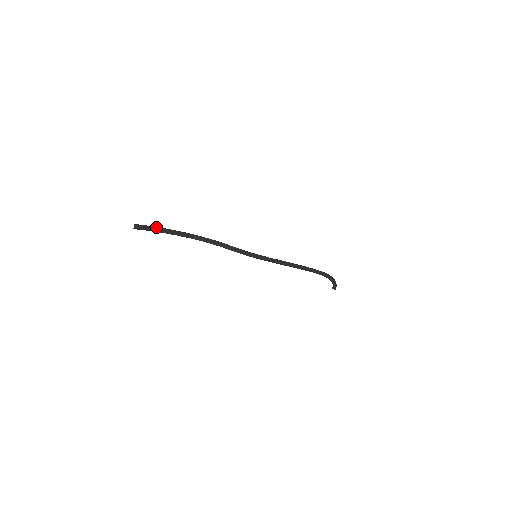
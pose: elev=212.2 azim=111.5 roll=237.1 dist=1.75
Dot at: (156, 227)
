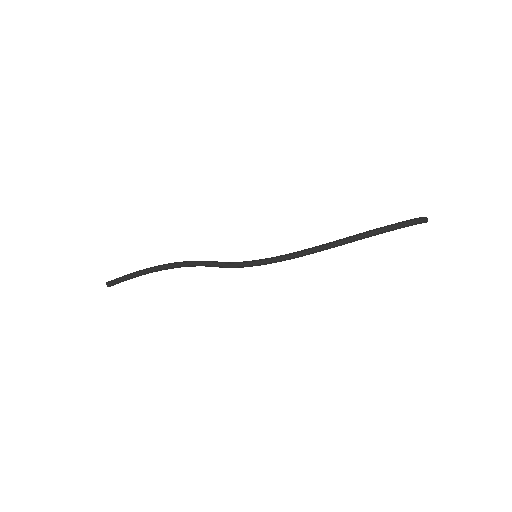
Dot at: (126, 278)
